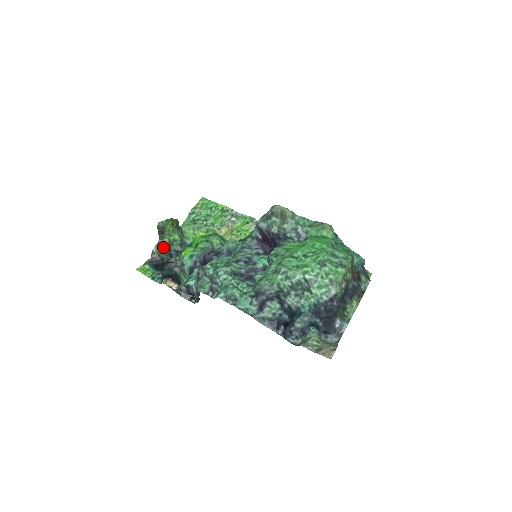
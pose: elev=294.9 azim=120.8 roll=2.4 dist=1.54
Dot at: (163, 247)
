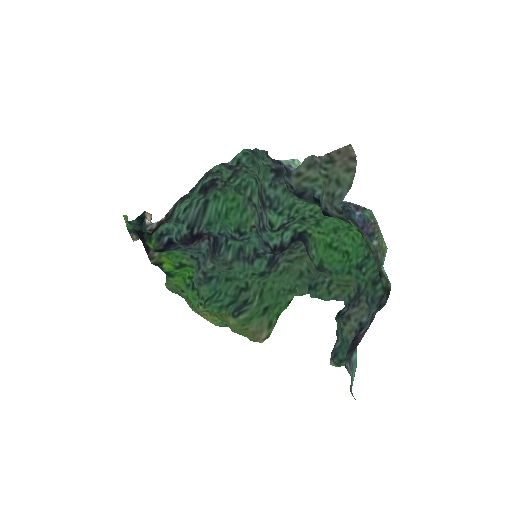
Dot at: occluded
